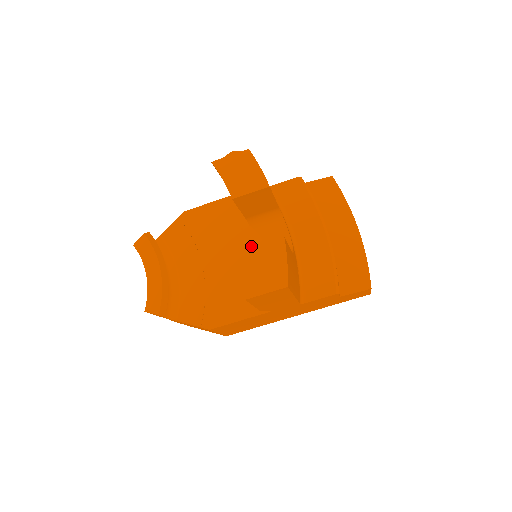
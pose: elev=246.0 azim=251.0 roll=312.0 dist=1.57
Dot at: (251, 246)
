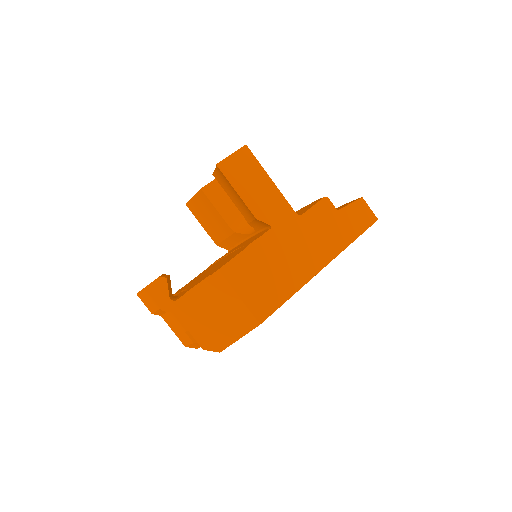
Dot at: occluded
